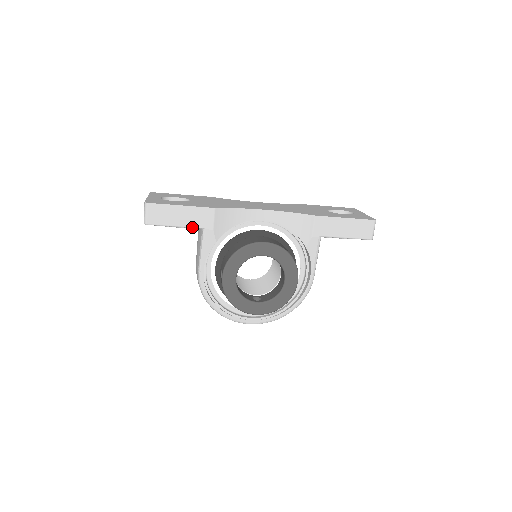
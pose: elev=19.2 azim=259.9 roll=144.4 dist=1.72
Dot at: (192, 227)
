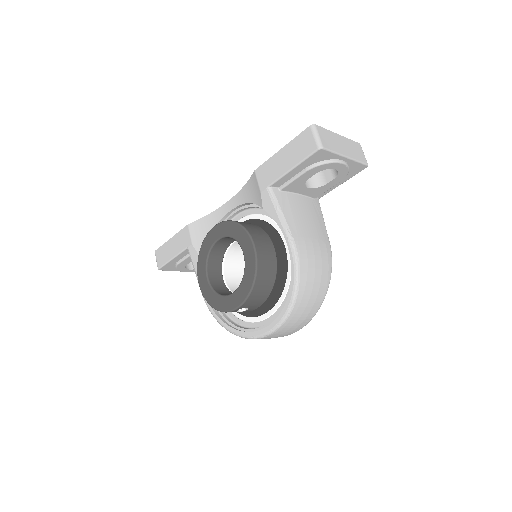
Dot at: (180, 252)
